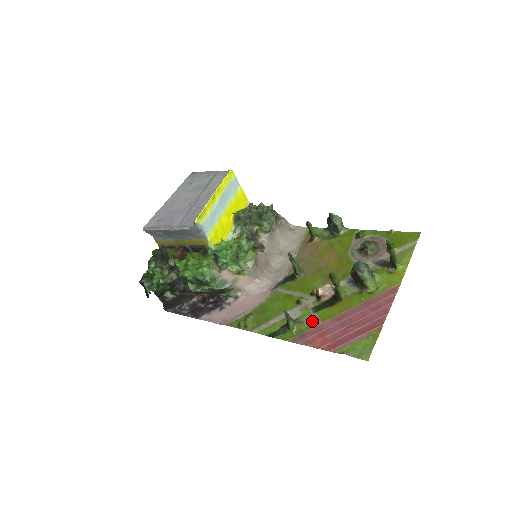
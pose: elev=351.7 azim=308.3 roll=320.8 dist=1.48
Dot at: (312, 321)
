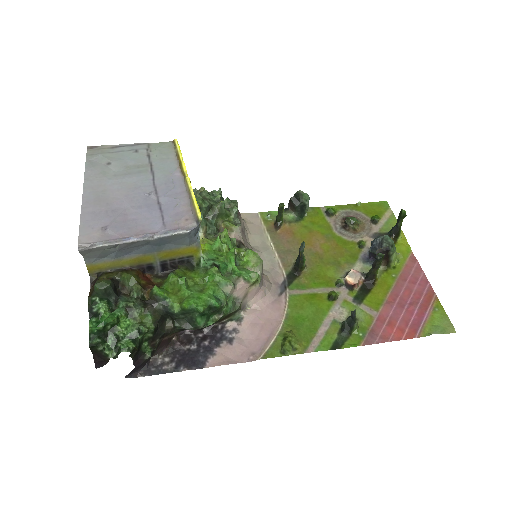
Dot at: (367, 314)
